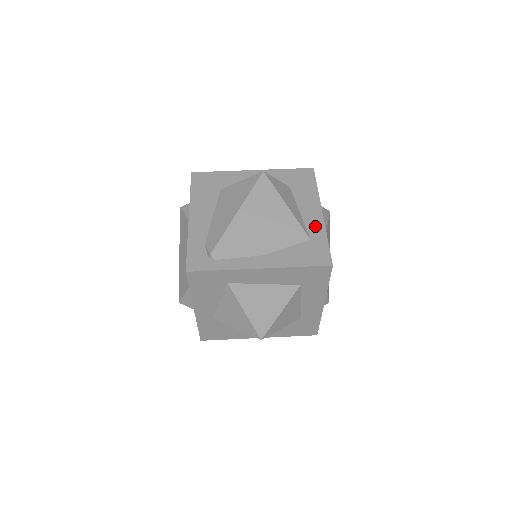
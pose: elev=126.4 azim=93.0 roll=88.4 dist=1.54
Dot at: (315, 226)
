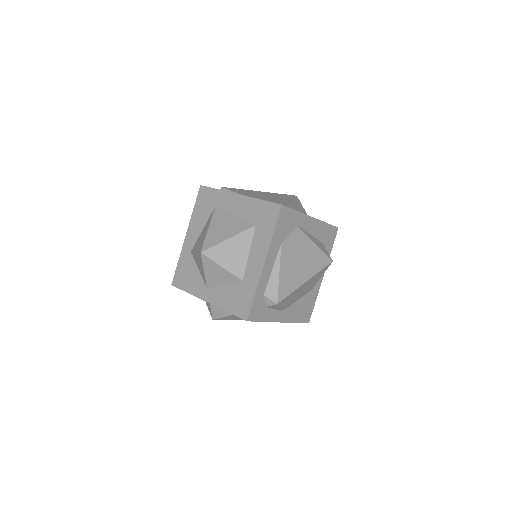
Dot at: occluded
